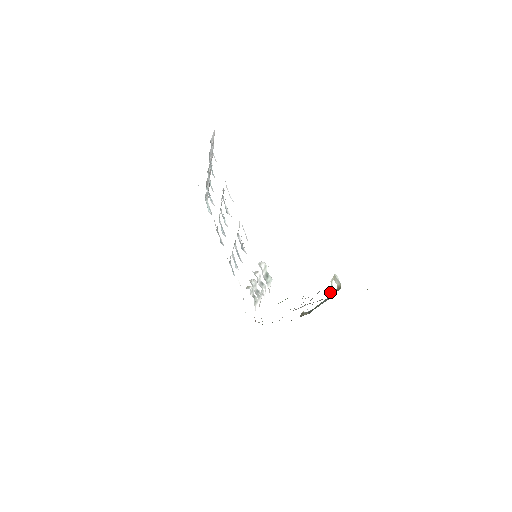
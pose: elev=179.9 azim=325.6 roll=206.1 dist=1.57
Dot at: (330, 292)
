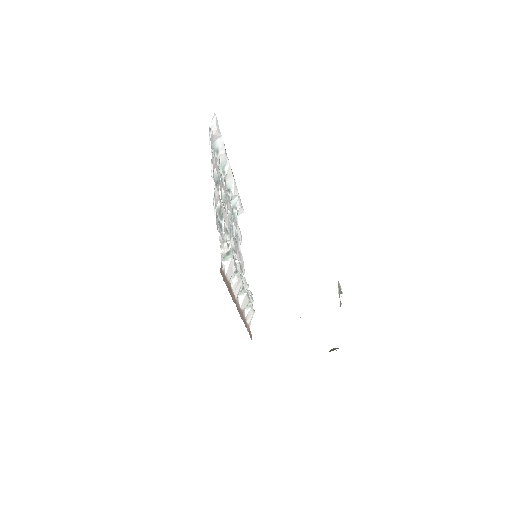
Dot at: occluded
